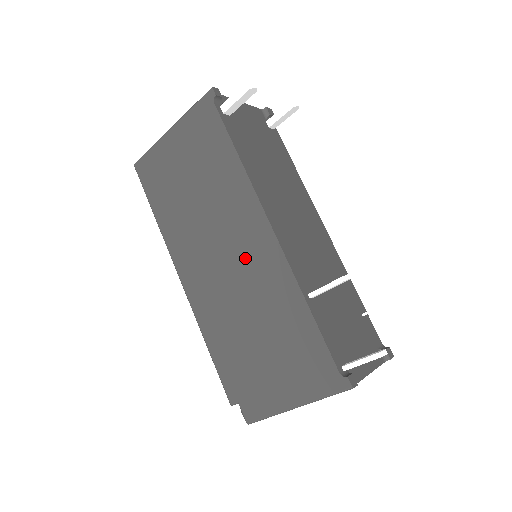
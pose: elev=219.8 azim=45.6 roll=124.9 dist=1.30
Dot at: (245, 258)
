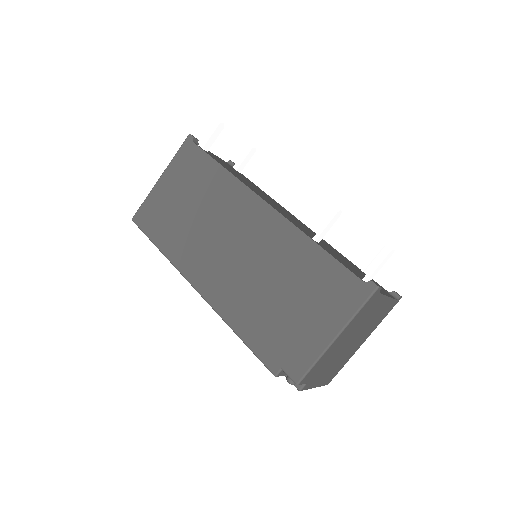
Dot at: (250, 237)
